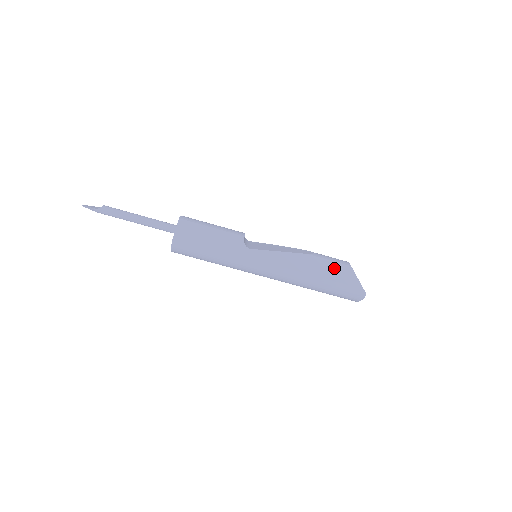
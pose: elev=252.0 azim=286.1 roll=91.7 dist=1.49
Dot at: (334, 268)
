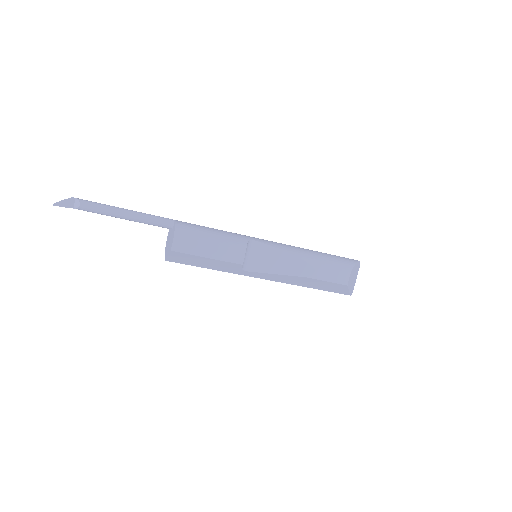
Dot at: (329, 285)
